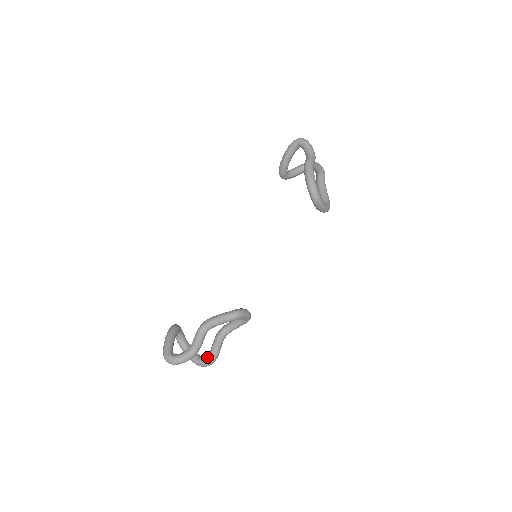
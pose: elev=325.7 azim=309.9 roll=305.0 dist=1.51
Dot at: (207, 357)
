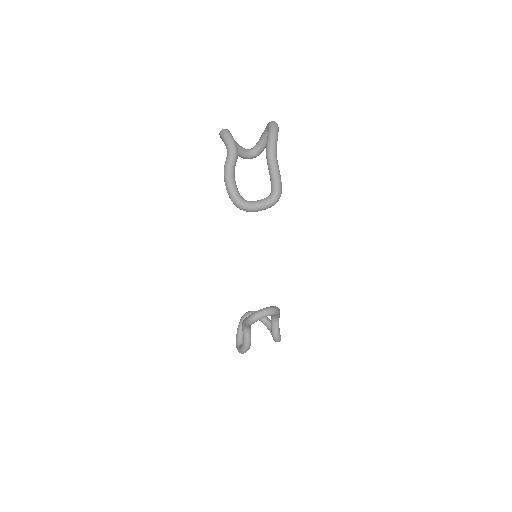
Dot at: occluded
